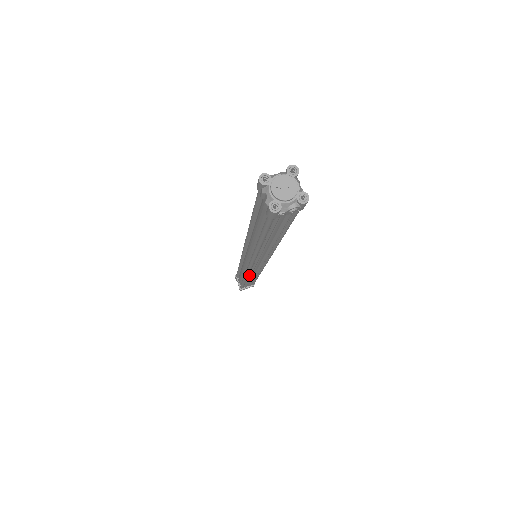
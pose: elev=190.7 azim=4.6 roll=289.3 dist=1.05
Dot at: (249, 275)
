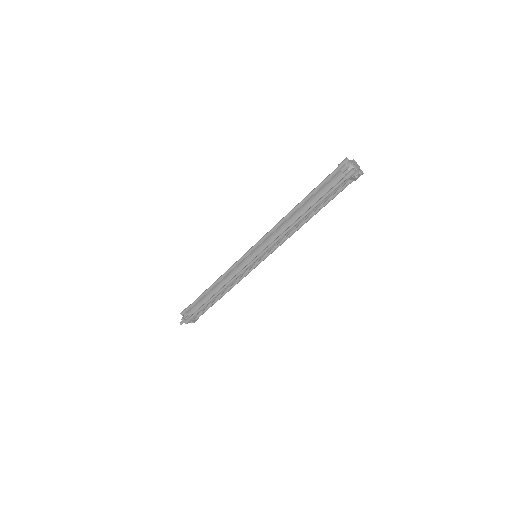
Dot at: (228, 286)
